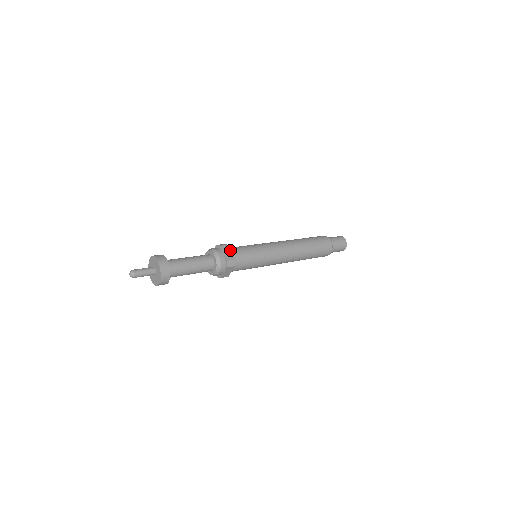
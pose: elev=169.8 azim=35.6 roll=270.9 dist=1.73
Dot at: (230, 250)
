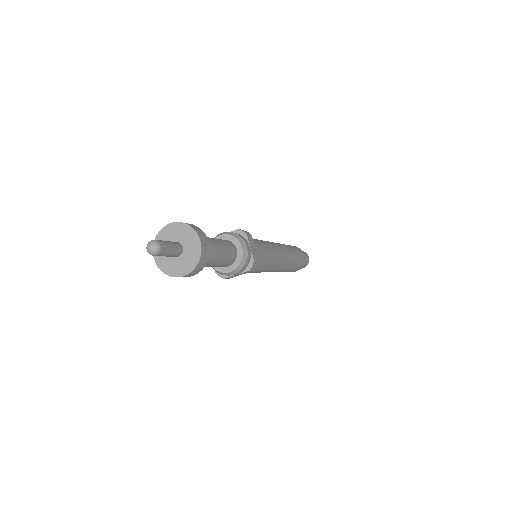
Dot at: (252, 243)
